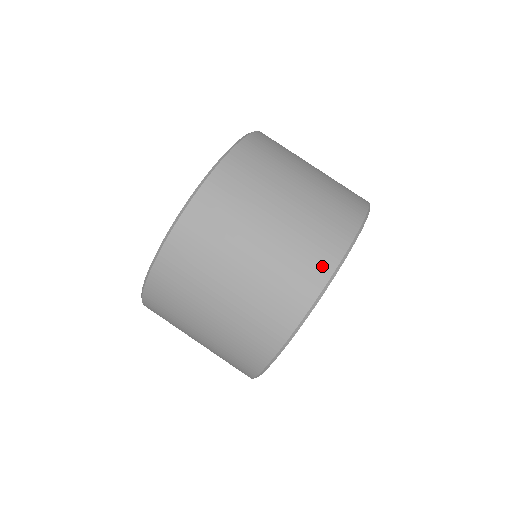
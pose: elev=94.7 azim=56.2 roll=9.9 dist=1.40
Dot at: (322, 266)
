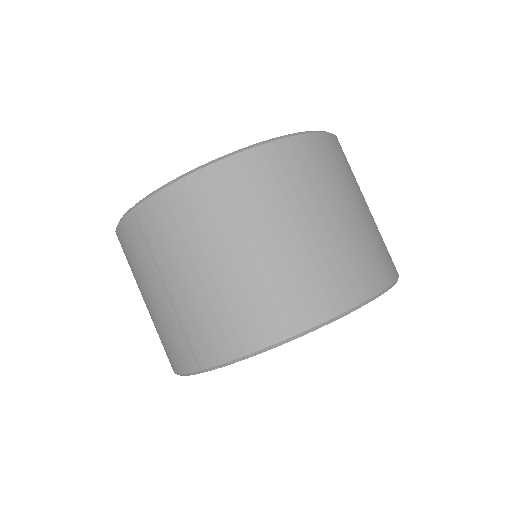
Dot at: (393, 265)
